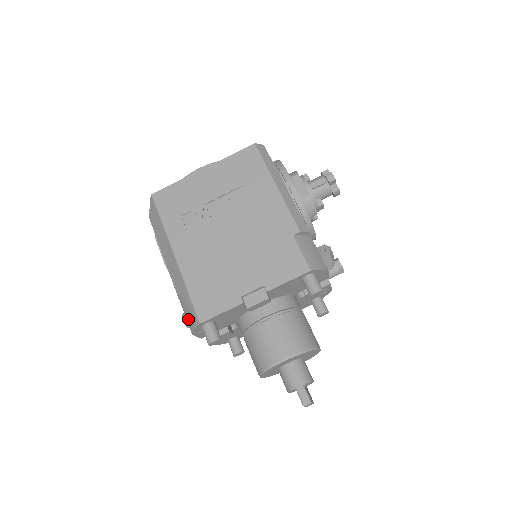
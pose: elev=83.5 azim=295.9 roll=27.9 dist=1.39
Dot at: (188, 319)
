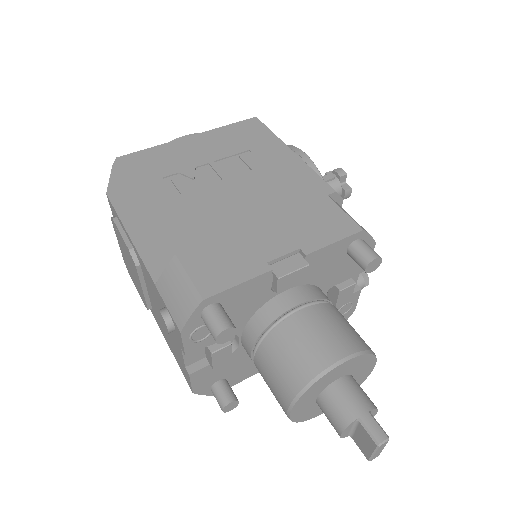
Dot at: (175, 307)
